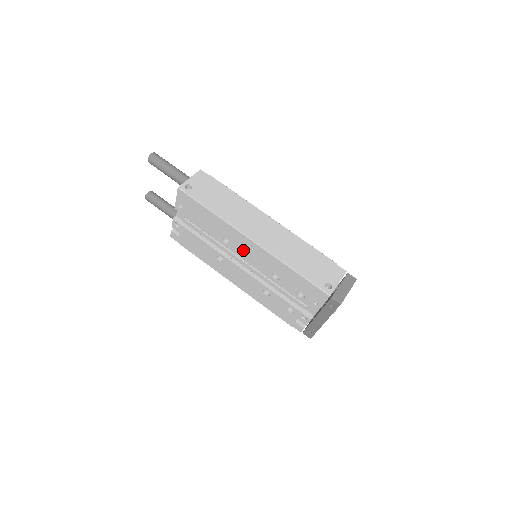
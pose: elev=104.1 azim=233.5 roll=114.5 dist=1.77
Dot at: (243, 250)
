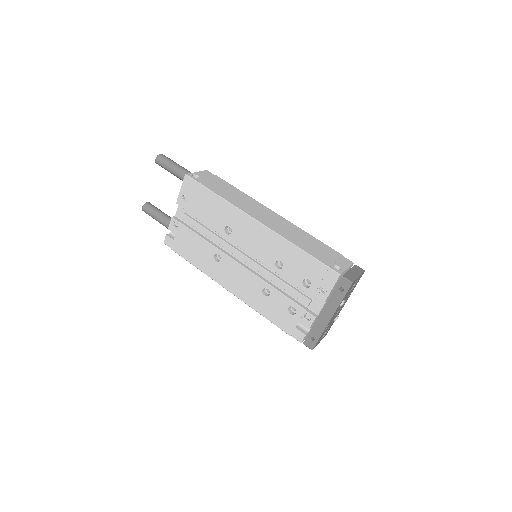
Dot at: (246, 237)
